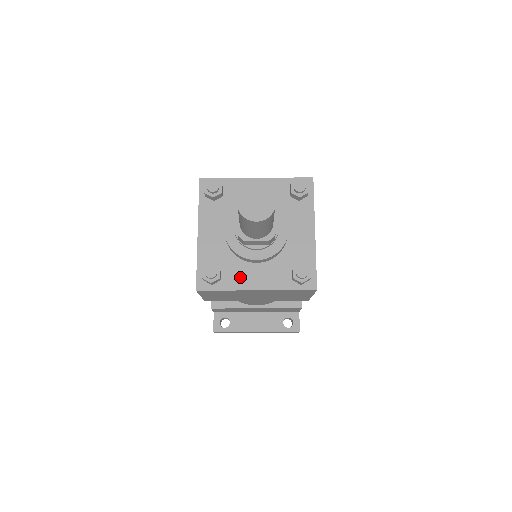
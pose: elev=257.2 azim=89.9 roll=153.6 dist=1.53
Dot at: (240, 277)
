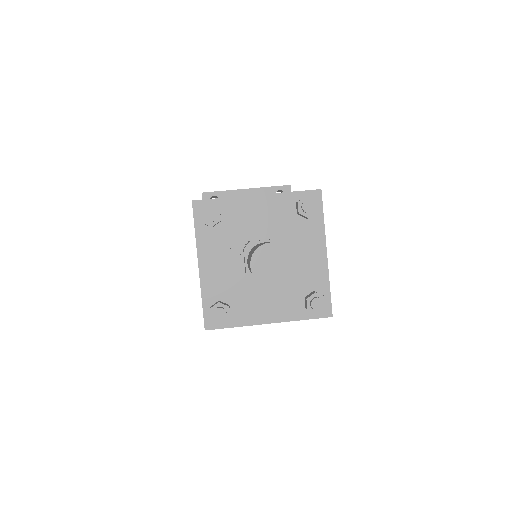
Dot at: (250, 311)
